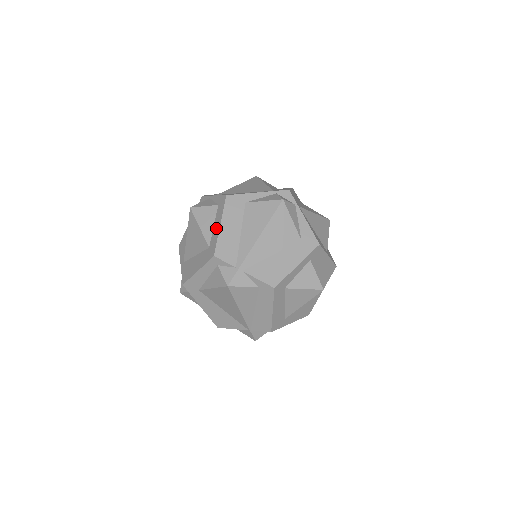
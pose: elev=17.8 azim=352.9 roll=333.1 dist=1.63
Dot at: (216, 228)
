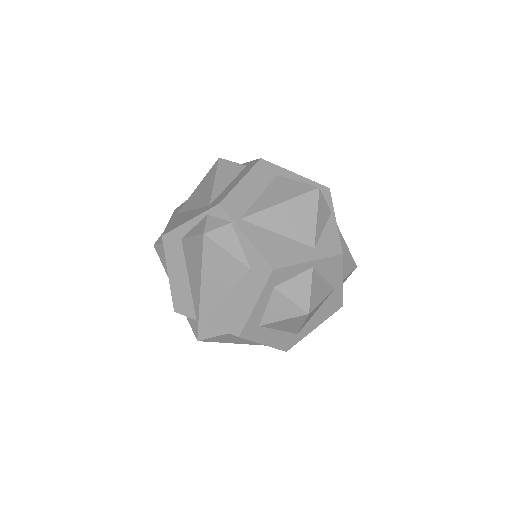
Dot at: occluded
